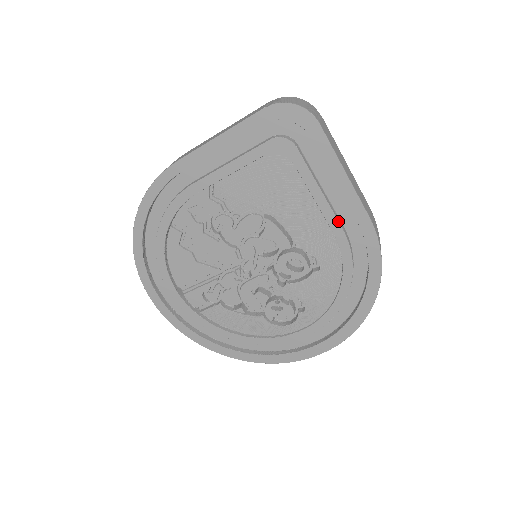
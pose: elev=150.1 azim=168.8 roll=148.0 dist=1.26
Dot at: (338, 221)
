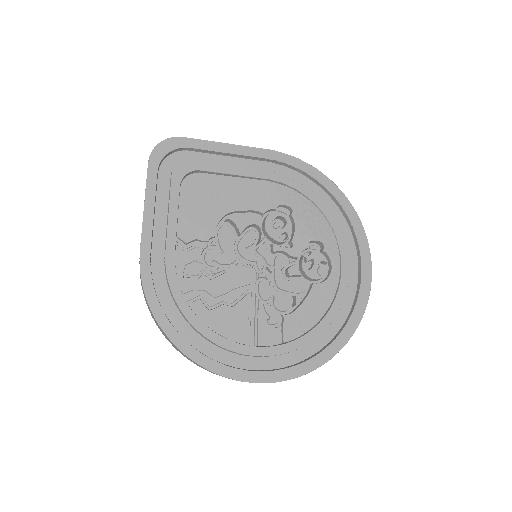
Dot at: (259, 170)
